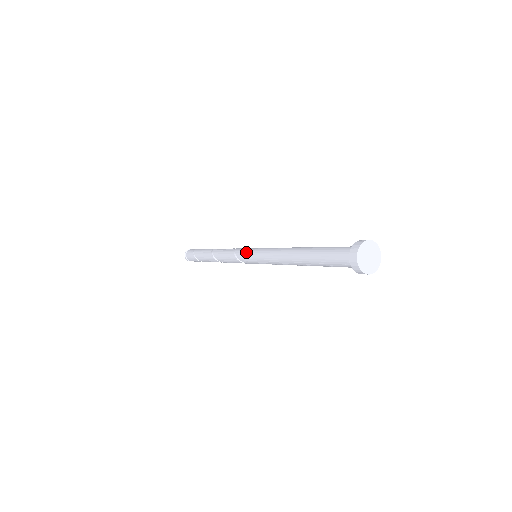
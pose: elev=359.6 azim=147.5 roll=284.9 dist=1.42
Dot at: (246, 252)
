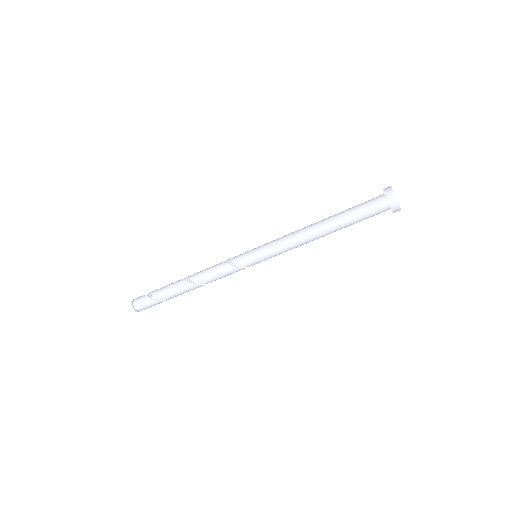
Dot at: (246, 253)
